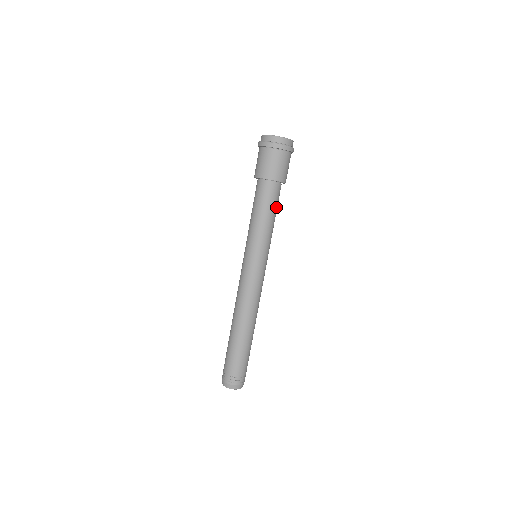
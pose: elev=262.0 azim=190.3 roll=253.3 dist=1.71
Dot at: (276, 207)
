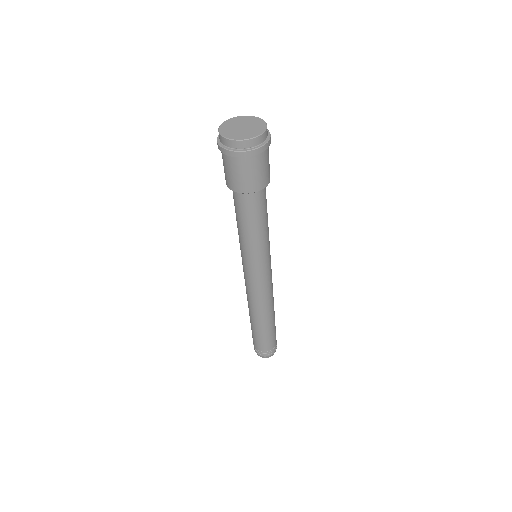
Dot at: (258, 215)
